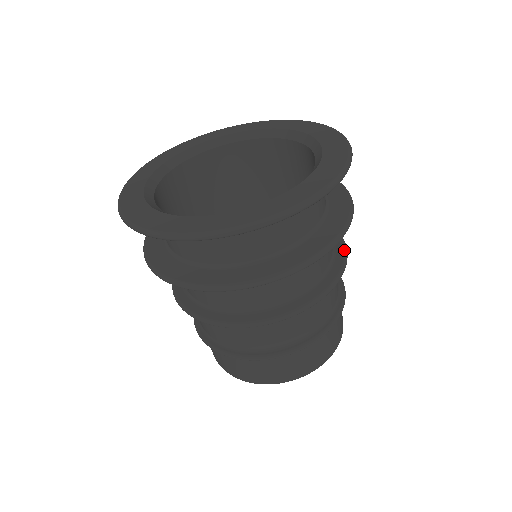
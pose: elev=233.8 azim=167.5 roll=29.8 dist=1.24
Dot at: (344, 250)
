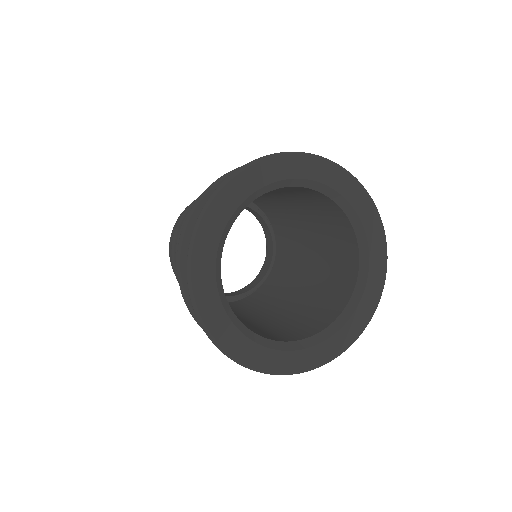
Dot at: occluded
